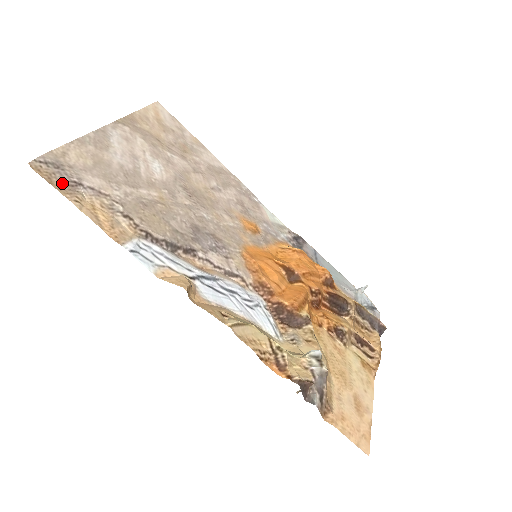
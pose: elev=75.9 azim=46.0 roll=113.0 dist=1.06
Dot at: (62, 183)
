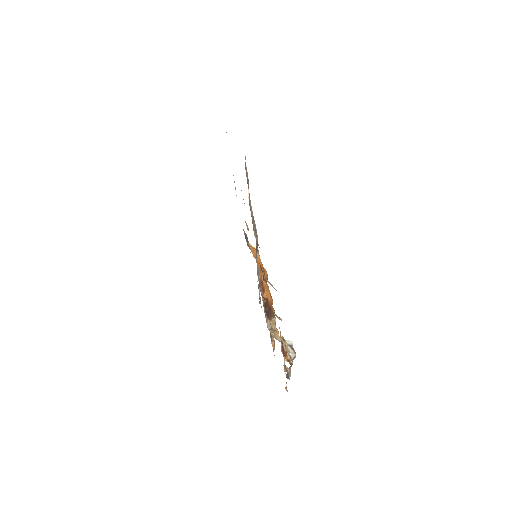
Dot at: (247, 182)
